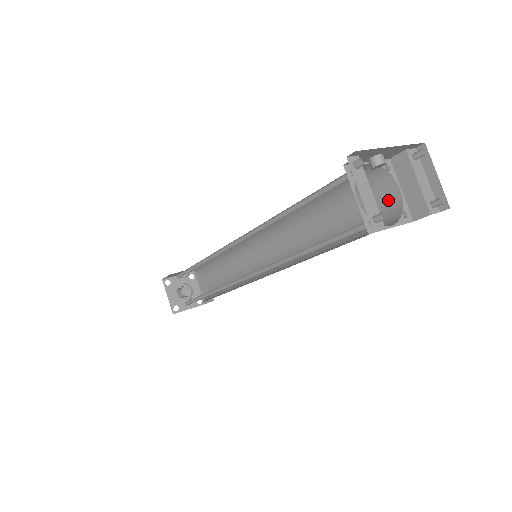
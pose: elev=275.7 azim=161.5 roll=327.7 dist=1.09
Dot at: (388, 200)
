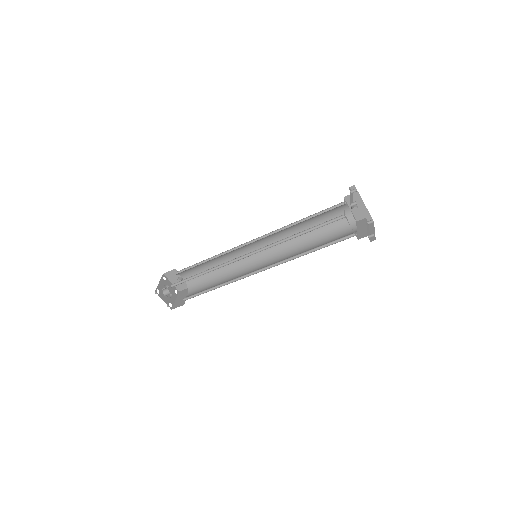
Dot at: (349, 233)
